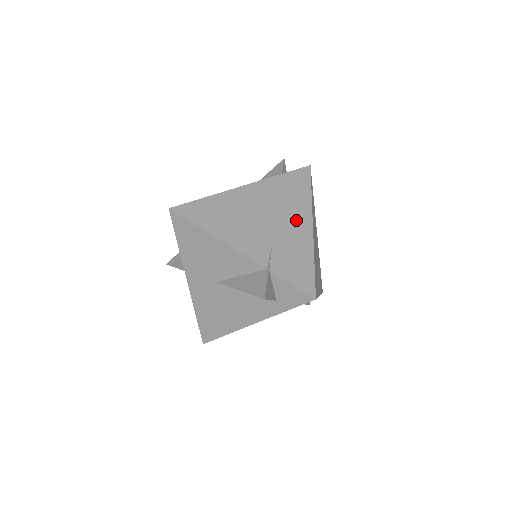
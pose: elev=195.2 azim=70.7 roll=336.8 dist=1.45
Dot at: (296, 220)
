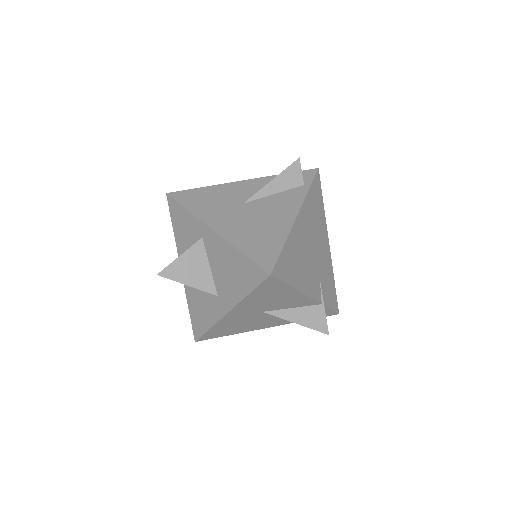
Dot at: (323, 242)
